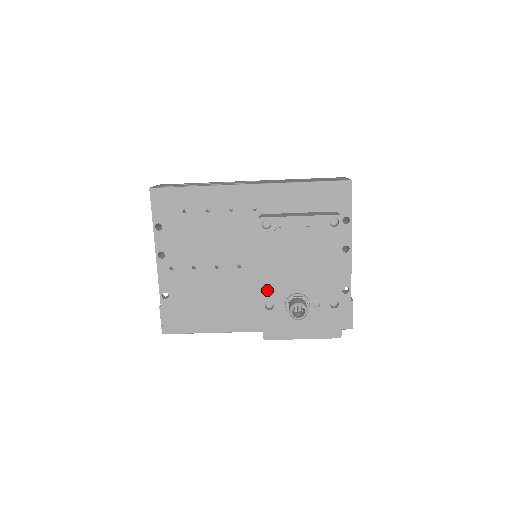
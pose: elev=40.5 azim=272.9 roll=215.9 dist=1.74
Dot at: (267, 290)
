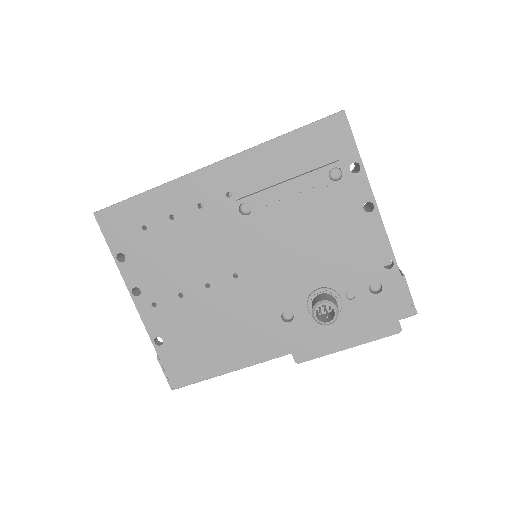
Dot at: (277, 296)
